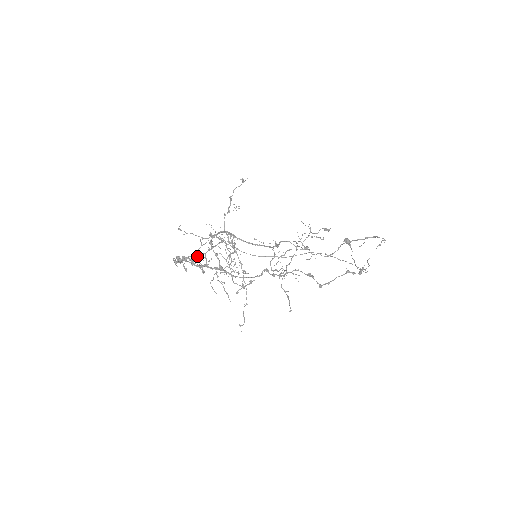
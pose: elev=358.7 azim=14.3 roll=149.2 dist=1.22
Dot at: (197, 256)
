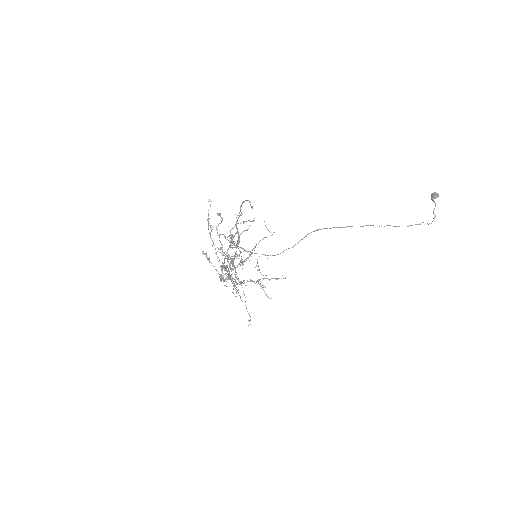
Dot at: occluded
